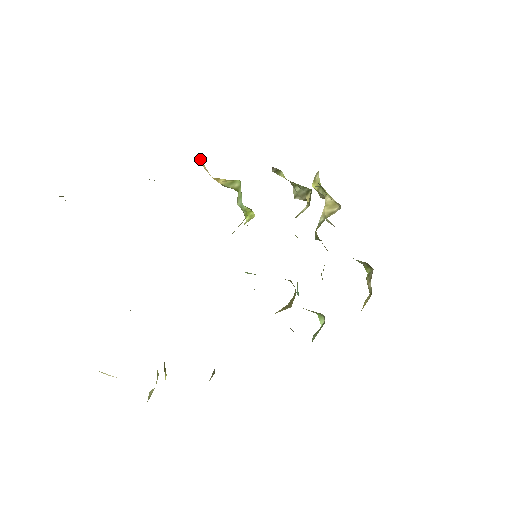
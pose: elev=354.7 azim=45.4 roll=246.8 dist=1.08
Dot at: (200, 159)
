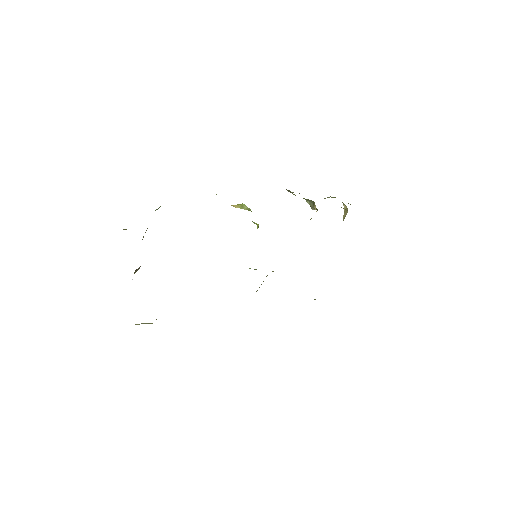
Dot at: (216, 194)
